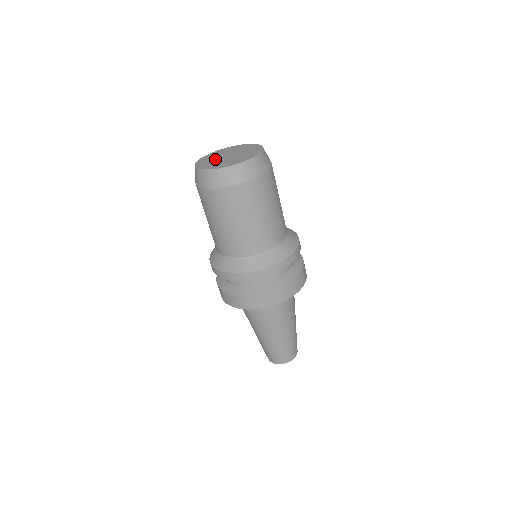
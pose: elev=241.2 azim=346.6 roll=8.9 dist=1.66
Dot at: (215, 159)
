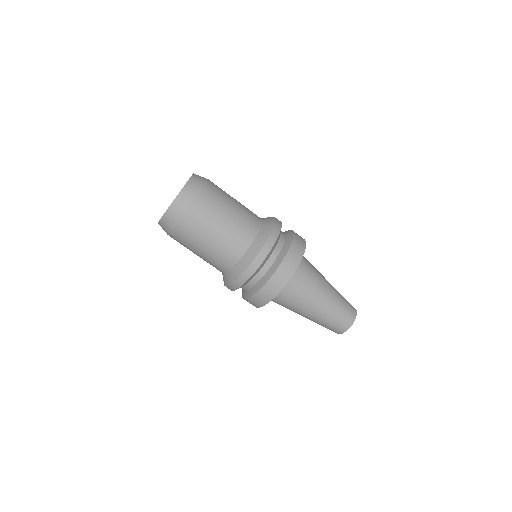
Dot at: occluded
